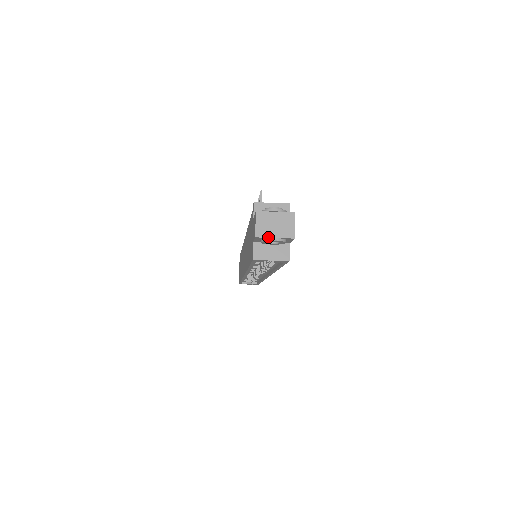
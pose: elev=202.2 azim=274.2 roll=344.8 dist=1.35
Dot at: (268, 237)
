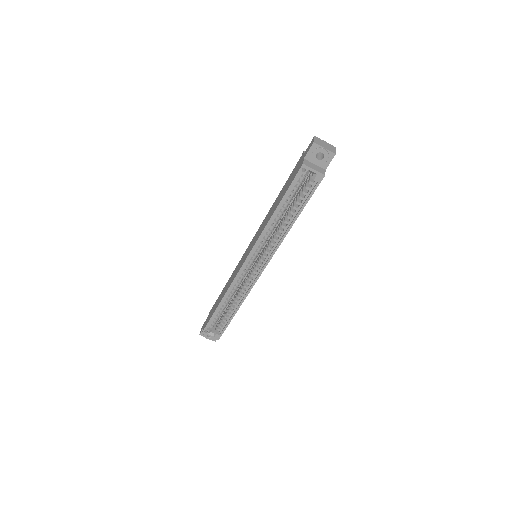
Dot at: (321, 146)
